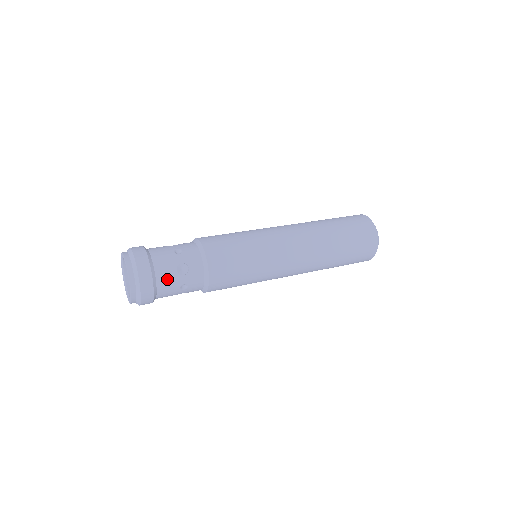
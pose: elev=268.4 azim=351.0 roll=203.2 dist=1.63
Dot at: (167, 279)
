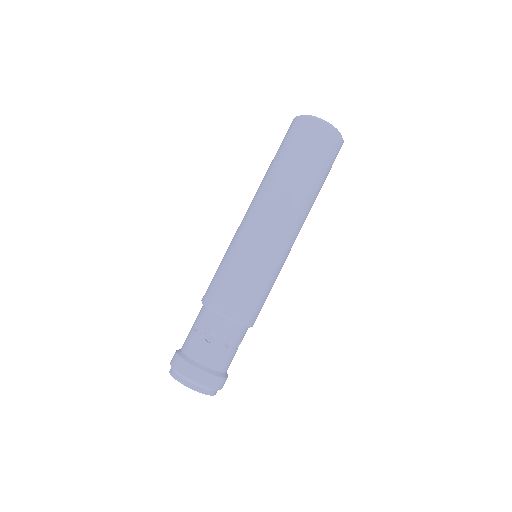
Dot at: (209, 356)
